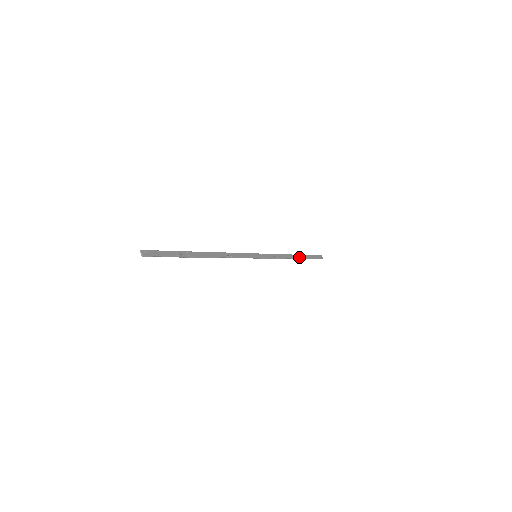
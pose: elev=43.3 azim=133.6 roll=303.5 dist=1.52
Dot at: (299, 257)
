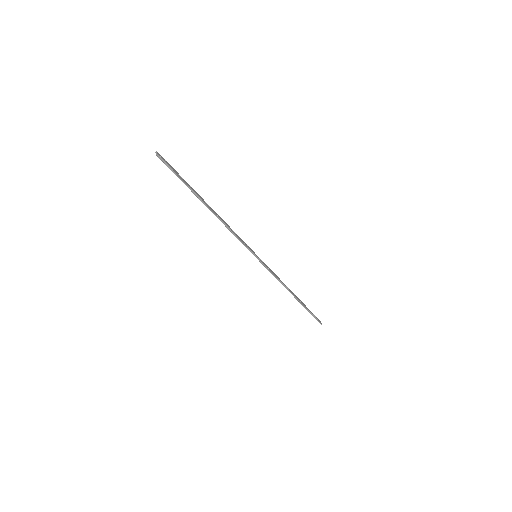
Dot at: (298, 298)
